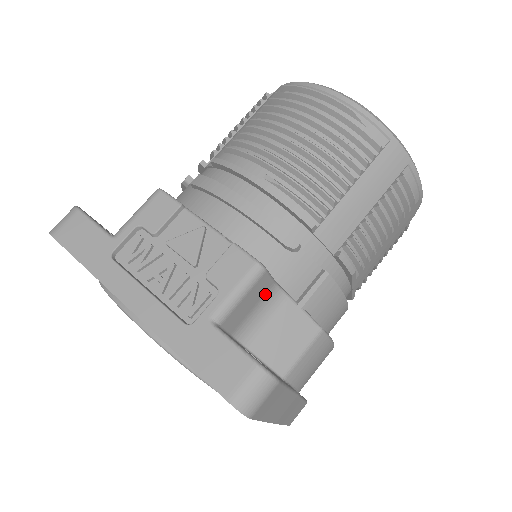
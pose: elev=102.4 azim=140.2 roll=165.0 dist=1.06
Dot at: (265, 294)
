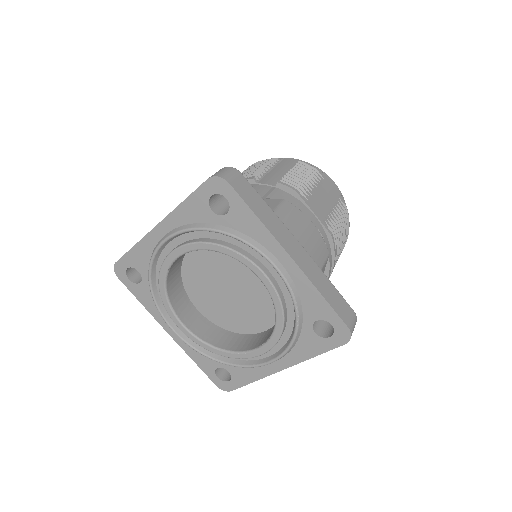
Dot at: occluded
